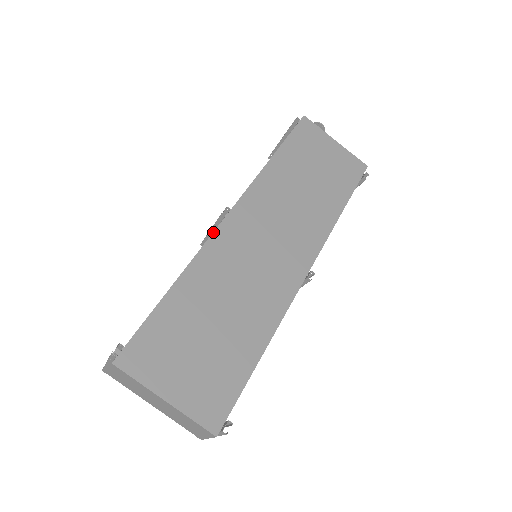
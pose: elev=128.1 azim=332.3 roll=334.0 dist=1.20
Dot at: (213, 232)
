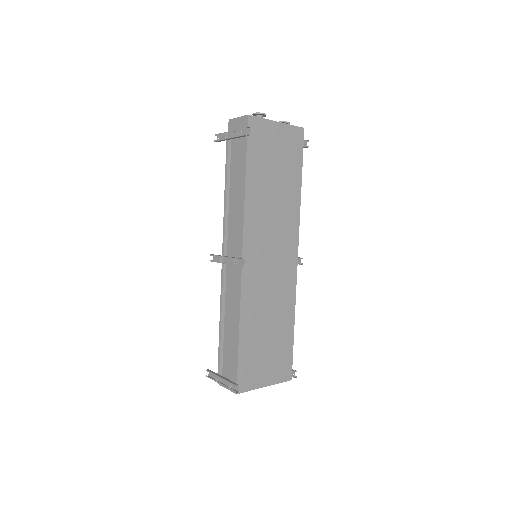
Dot at: (241, 281)
